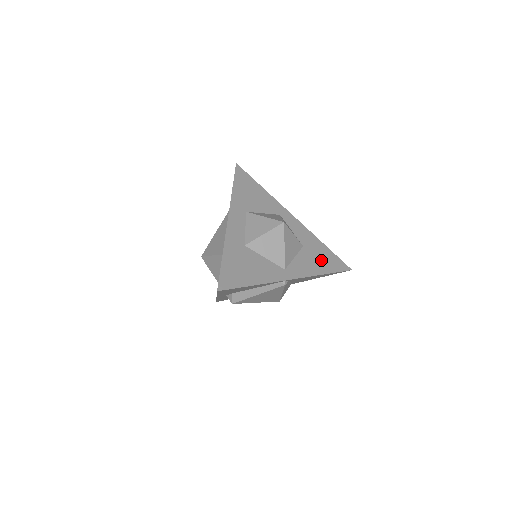
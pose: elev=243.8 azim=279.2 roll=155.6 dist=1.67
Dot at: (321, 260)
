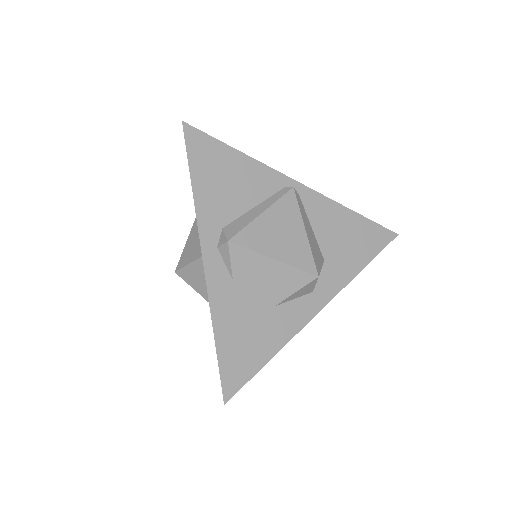
Dot at: occluded
